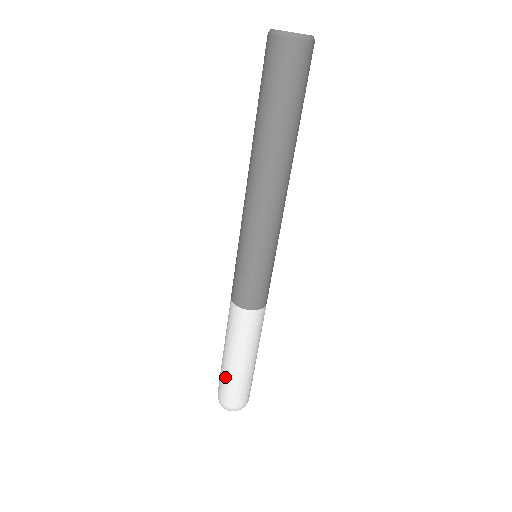
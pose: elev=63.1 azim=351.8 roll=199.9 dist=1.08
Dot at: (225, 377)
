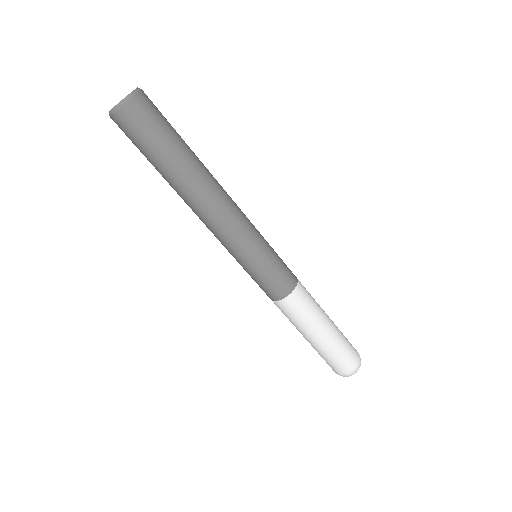
Dot at: (332, 353)
